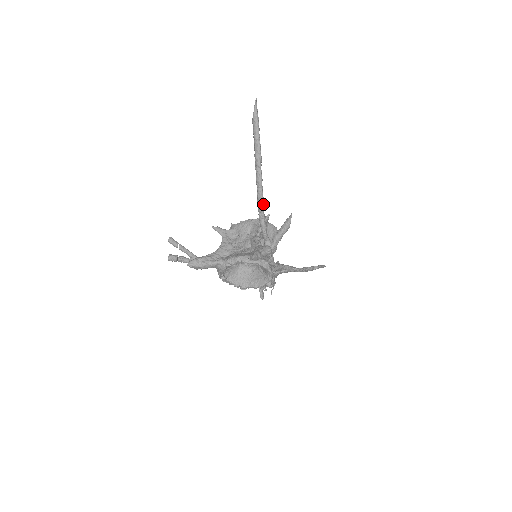
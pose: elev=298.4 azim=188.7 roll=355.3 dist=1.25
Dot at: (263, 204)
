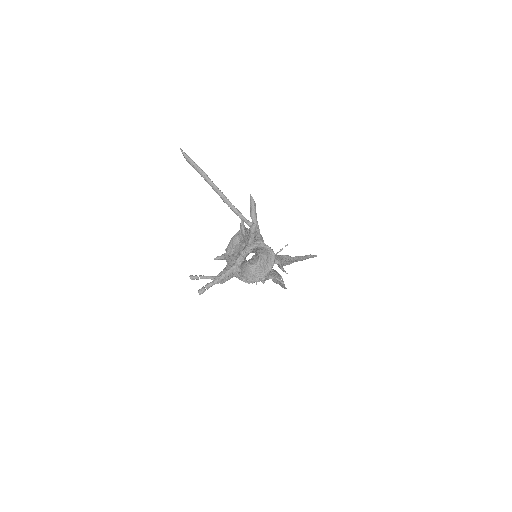
Dot at: (228, 200)
